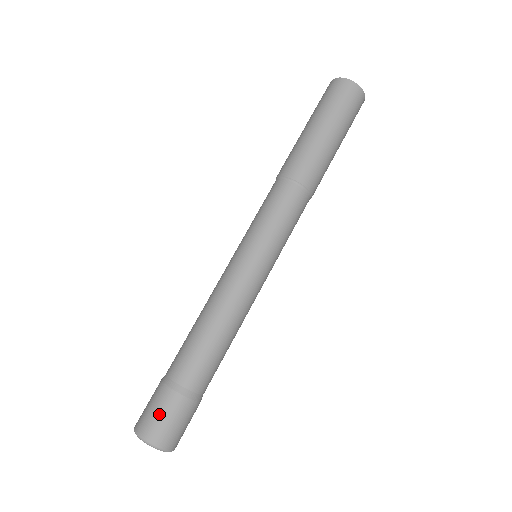
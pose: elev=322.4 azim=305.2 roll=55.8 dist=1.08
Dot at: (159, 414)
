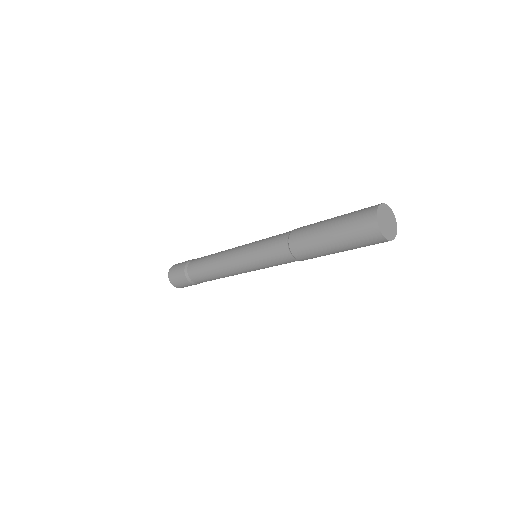
Dot at: (178, 280)
